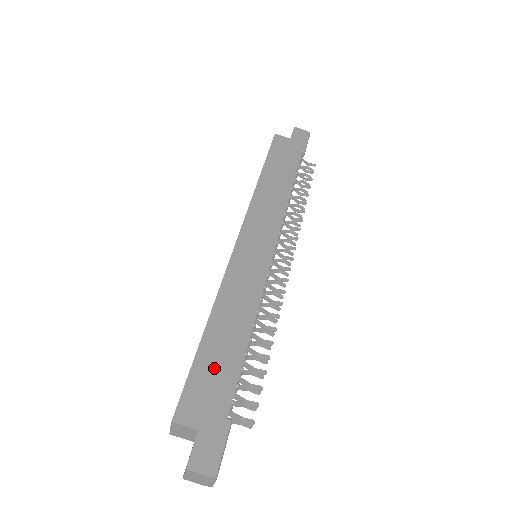
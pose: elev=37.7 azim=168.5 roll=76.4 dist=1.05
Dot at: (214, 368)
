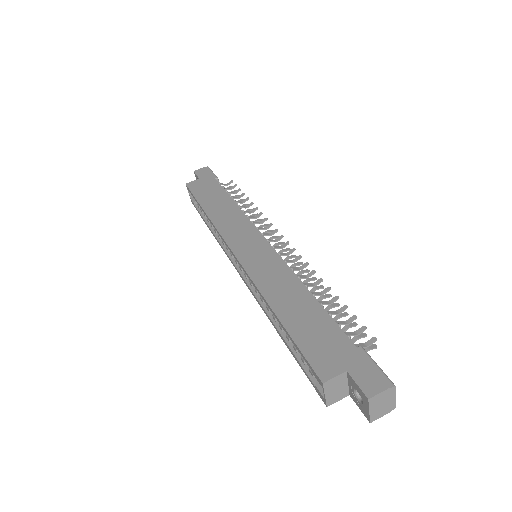
Dot at: (311, 329)
